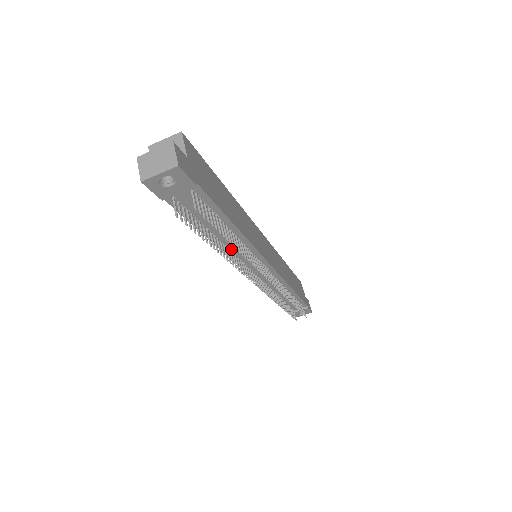
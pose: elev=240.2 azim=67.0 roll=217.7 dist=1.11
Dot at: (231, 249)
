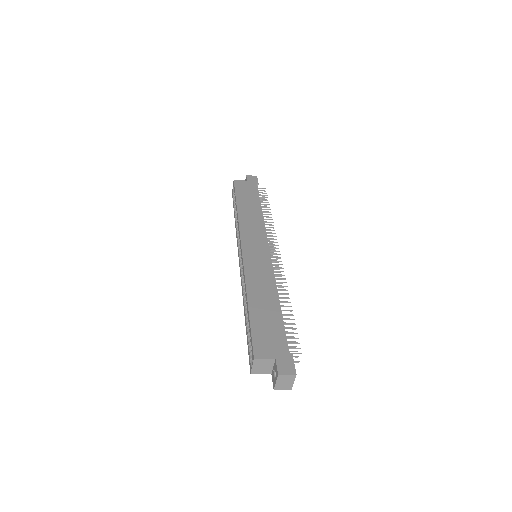
Dot at: occluded
